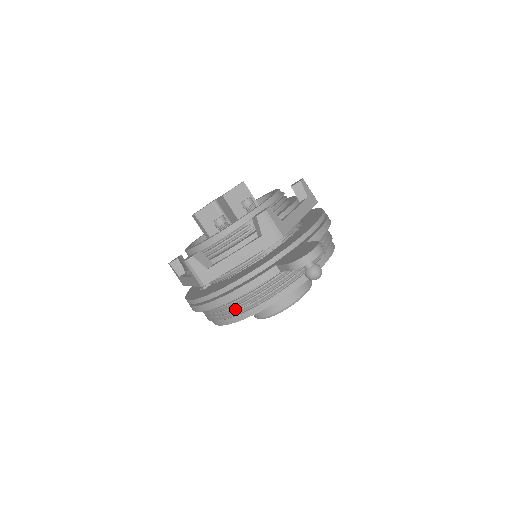
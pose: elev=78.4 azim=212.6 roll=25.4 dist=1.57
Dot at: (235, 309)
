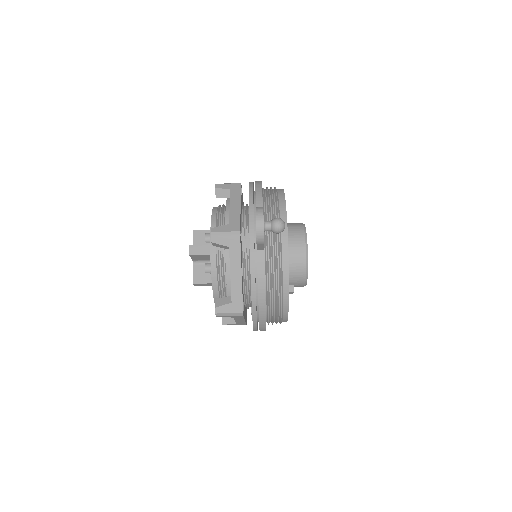
Dot at: (276, 301)
